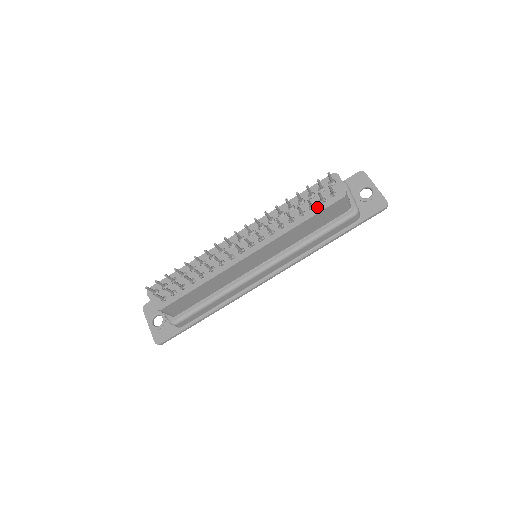
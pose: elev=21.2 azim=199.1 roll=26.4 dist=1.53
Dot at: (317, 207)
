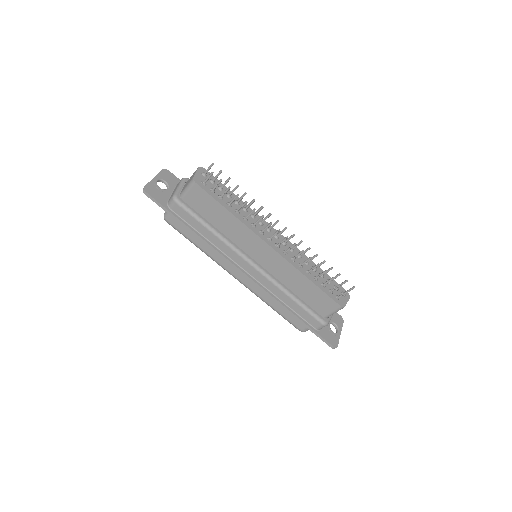
Dot at: (326, 289)
